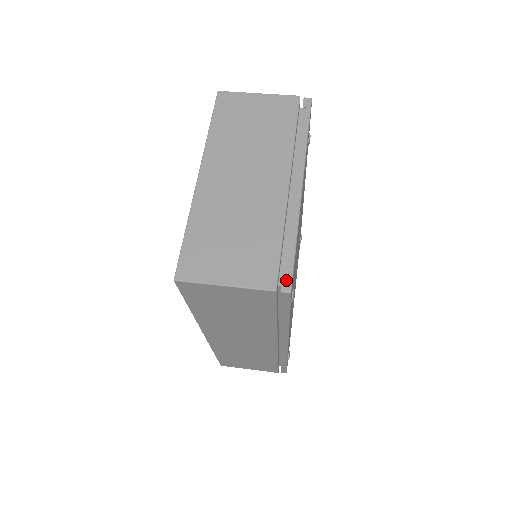
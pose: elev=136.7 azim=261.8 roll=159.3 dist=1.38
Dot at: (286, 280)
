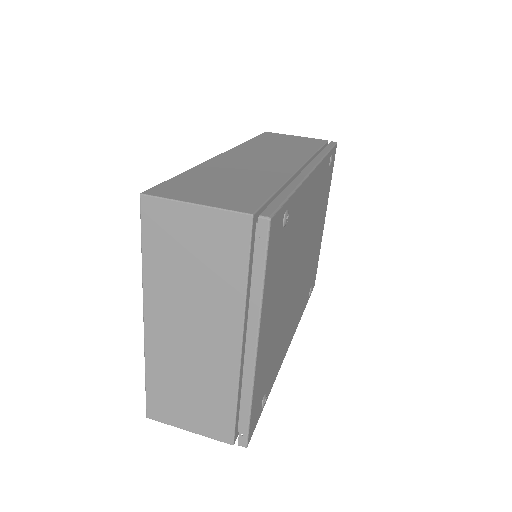
Dot at: (242, 438)
